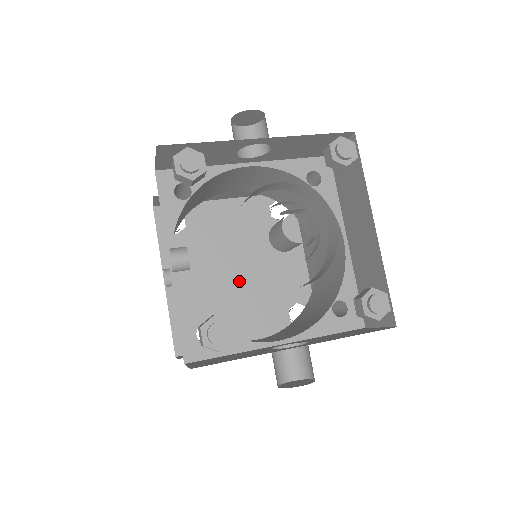
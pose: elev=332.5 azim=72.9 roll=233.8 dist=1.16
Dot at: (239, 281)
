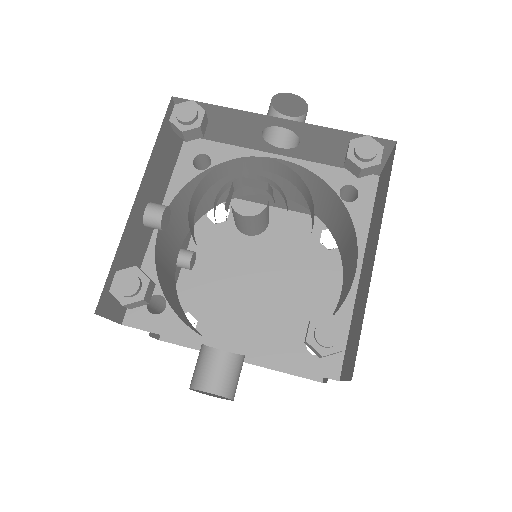
Dot at: (256, 293)
